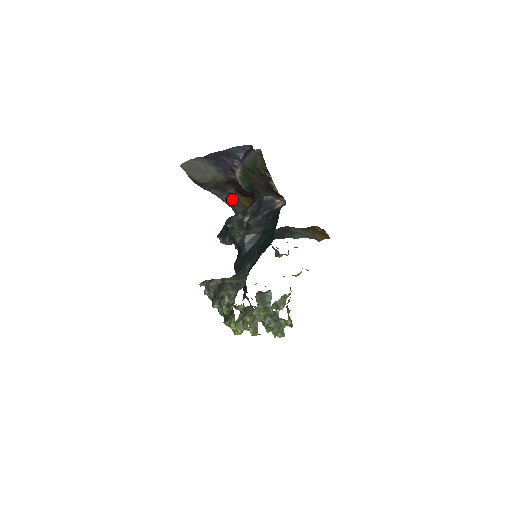
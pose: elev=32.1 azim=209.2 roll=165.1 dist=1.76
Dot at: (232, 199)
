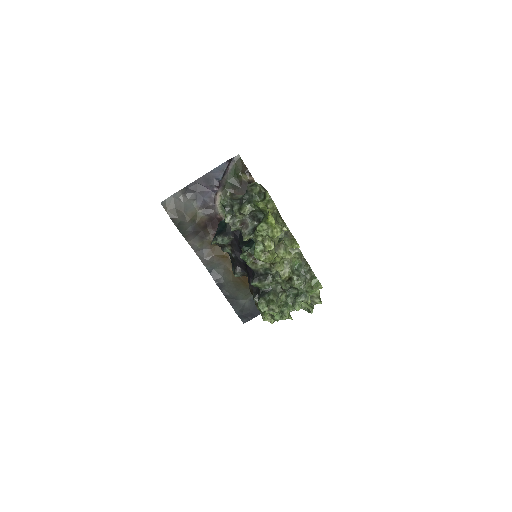
Dot at: (210, 254)
